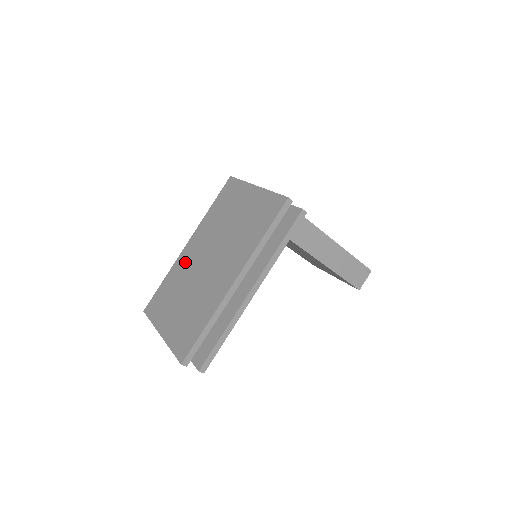
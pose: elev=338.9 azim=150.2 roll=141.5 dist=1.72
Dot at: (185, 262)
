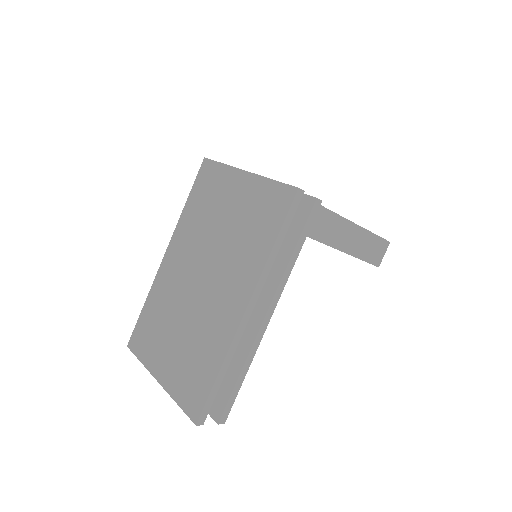
Dot at: (168, 280)
